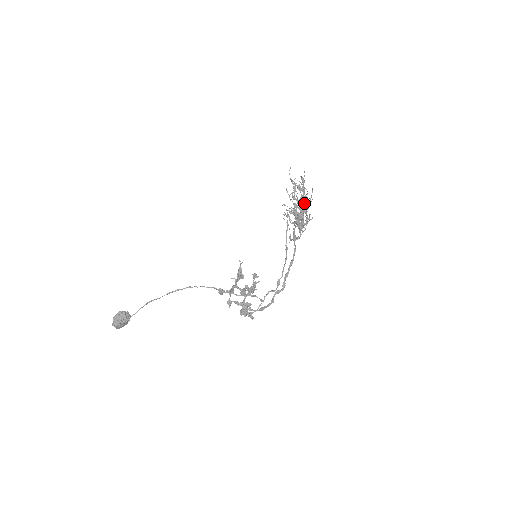
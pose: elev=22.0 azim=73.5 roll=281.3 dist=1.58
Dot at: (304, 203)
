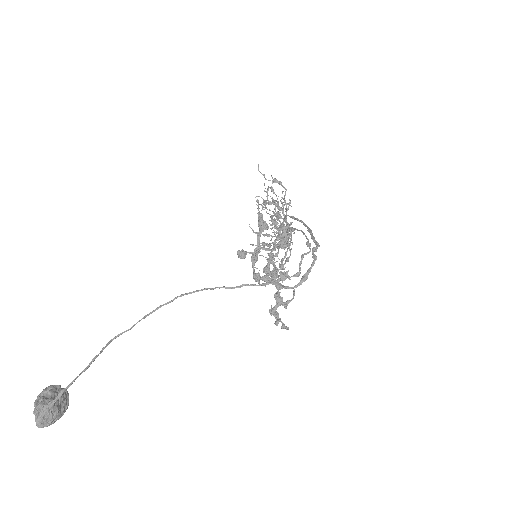
Dot at: (284, 204)
